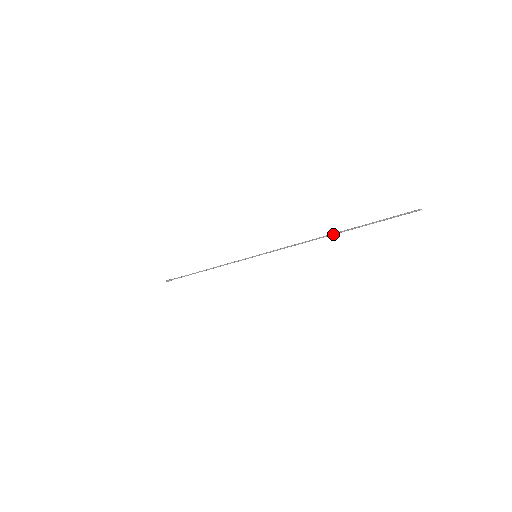
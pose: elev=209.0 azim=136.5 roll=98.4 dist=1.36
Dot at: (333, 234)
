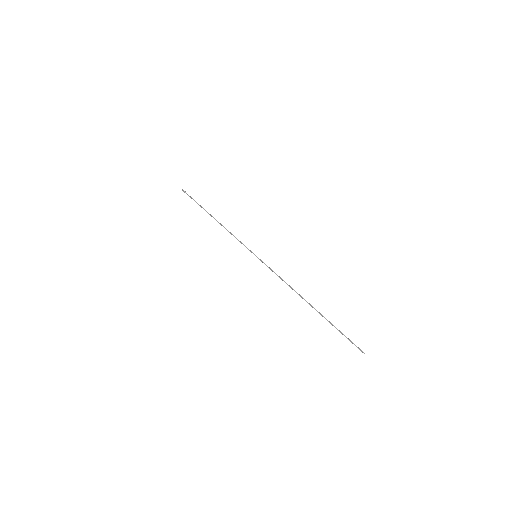
Dot at: (310, 305)
